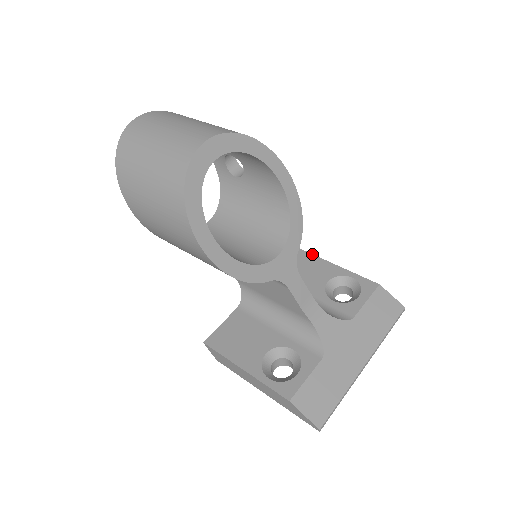
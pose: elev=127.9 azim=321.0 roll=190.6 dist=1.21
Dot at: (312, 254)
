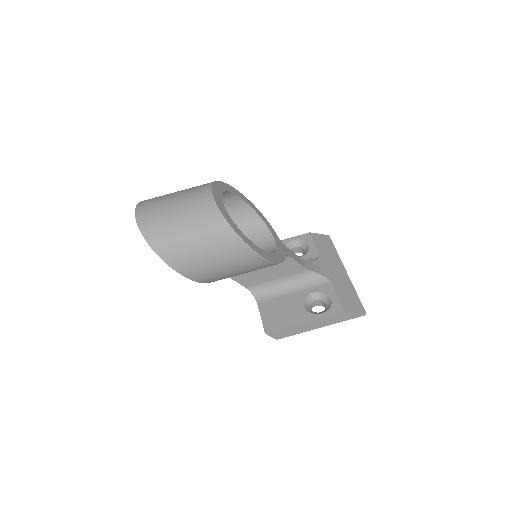
Dot at: occluded
